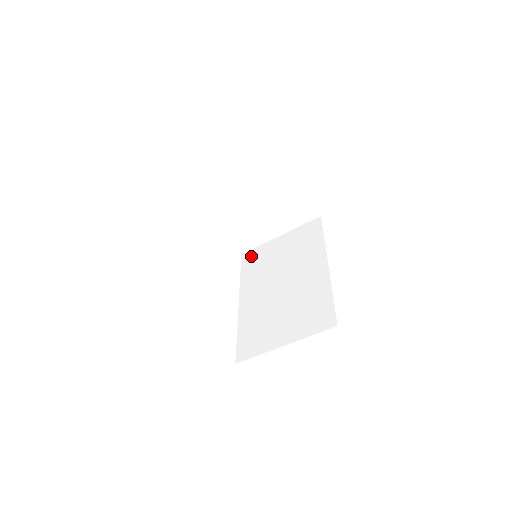
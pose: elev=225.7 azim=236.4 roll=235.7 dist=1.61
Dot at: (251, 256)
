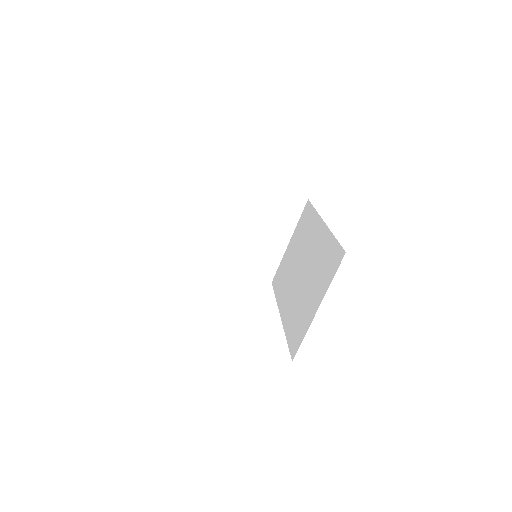
Dot at: (277, 276)
